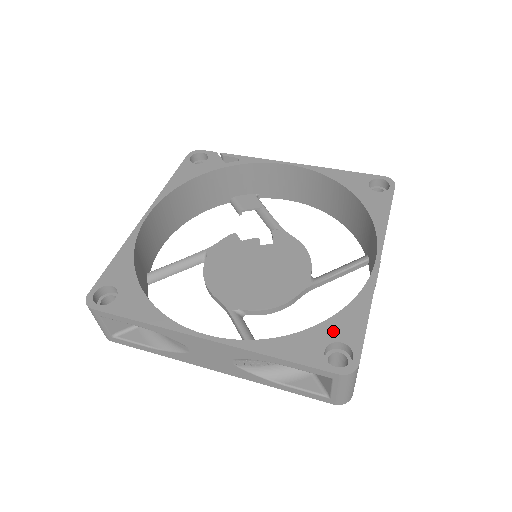
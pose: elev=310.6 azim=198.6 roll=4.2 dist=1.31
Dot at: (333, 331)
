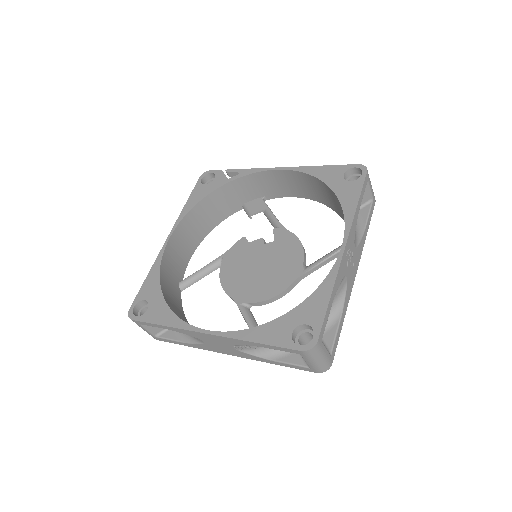
Dot at: (300, 316)
